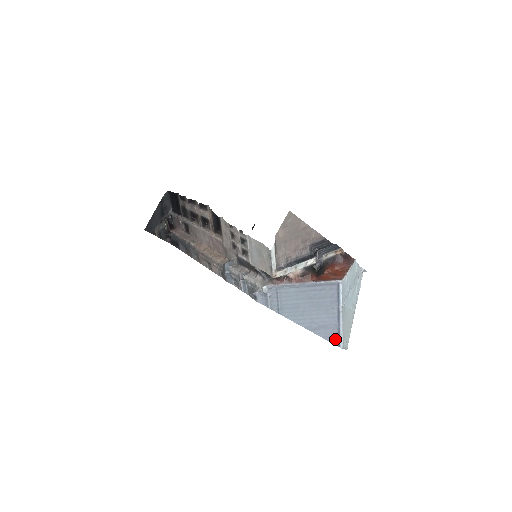
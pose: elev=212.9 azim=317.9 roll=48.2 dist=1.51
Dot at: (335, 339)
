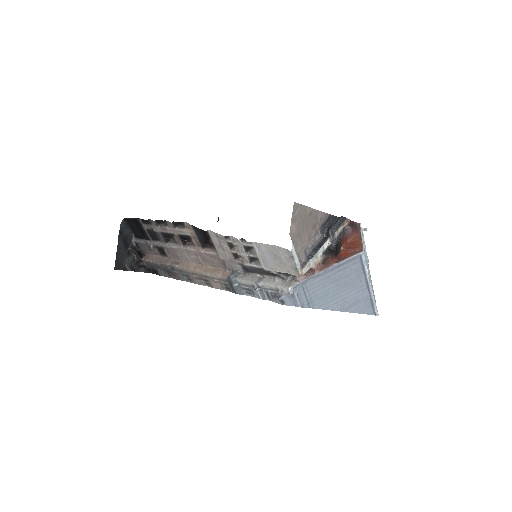
Dot at: (369, 309)
